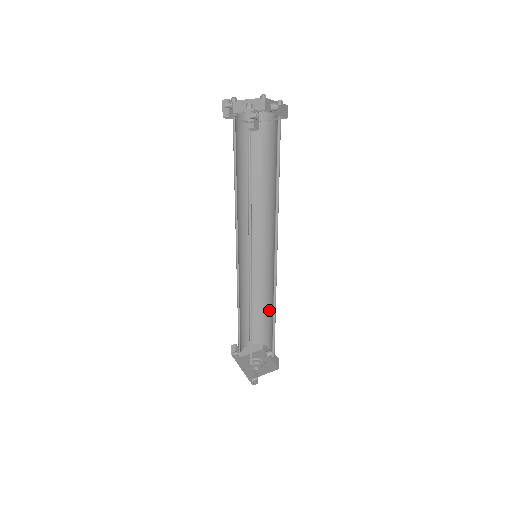
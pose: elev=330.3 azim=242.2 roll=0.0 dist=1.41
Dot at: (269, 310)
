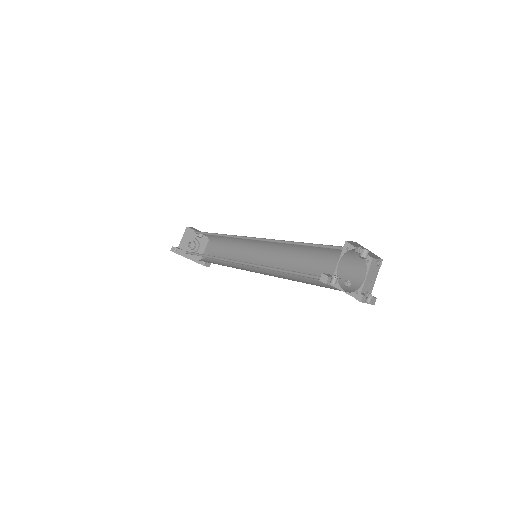
Dot at: occluded
